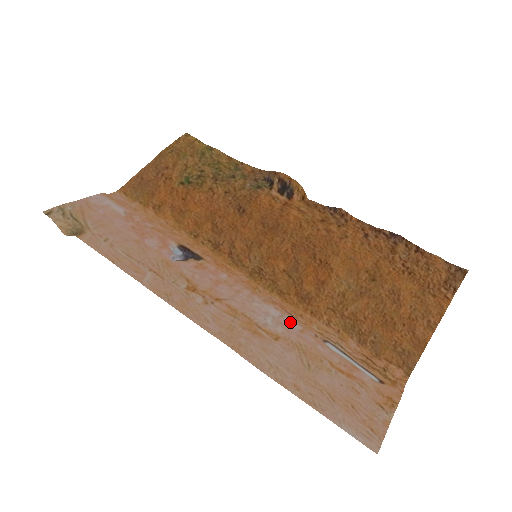
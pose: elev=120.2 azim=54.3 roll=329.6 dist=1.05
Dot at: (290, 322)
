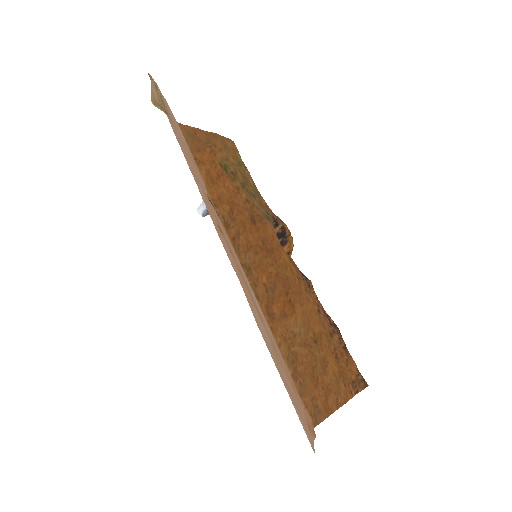
Dot at: occluded
